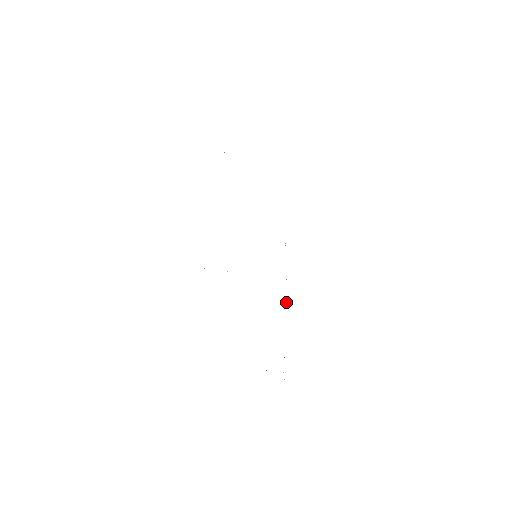
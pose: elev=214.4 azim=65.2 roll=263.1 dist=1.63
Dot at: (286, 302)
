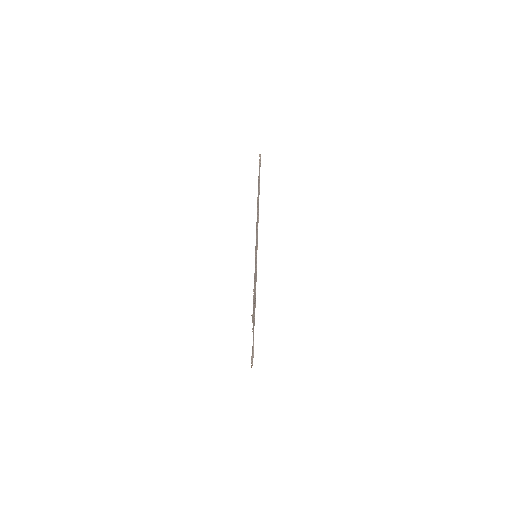
Dot at: occluded
